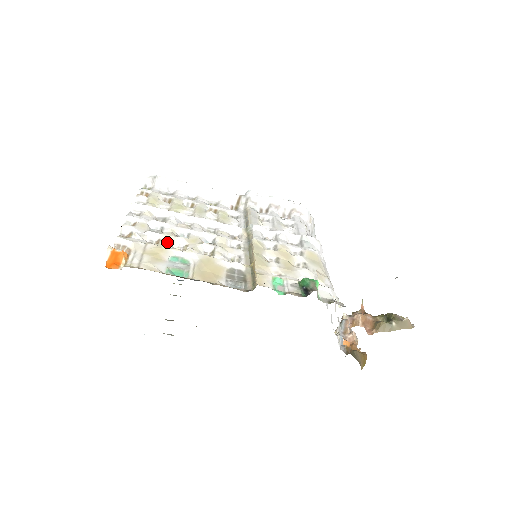
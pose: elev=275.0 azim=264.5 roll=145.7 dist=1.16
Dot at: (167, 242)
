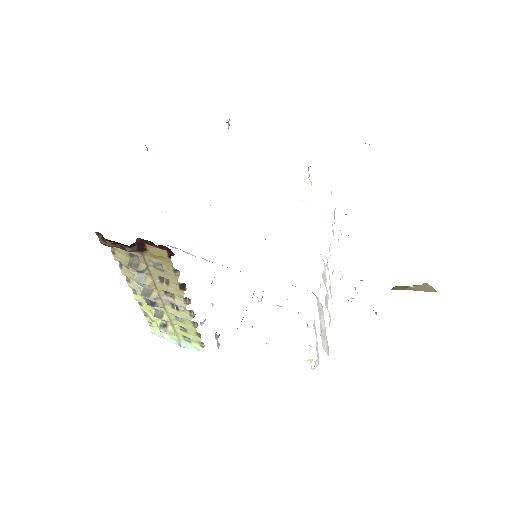
Dot at: occluded
